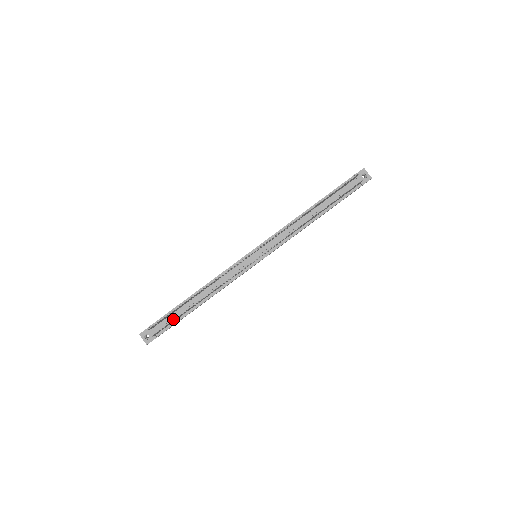
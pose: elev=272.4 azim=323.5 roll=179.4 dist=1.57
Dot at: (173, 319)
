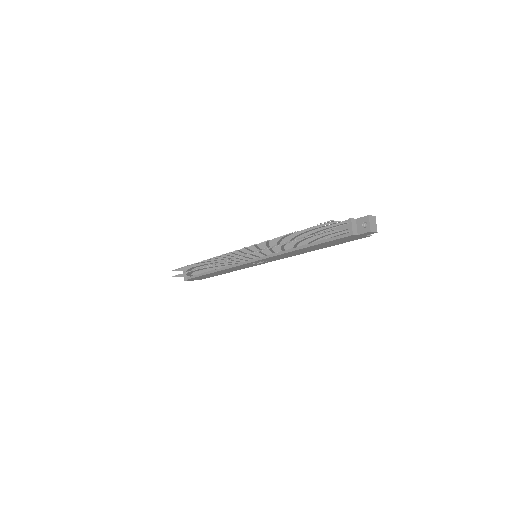
Dot at: occluded
